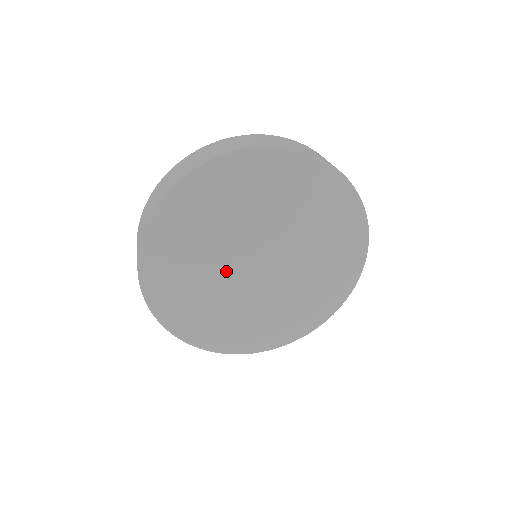
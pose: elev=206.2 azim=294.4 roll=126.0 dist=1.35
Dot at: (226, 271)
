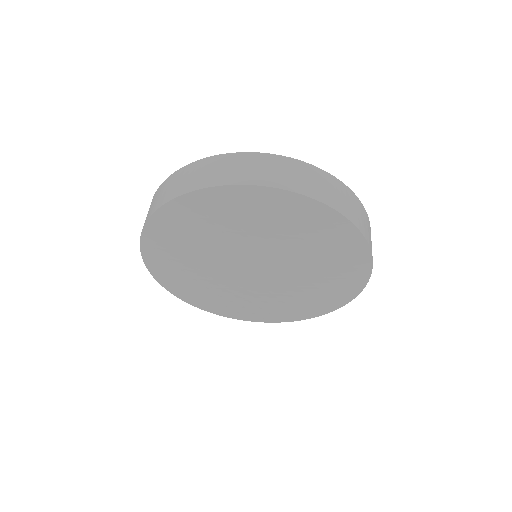
Dot at: (220, 269)
